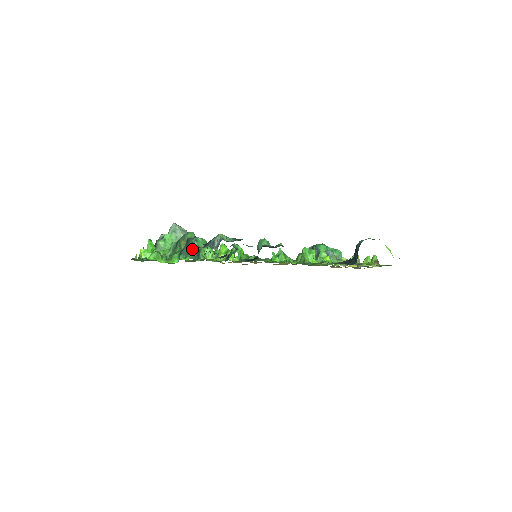
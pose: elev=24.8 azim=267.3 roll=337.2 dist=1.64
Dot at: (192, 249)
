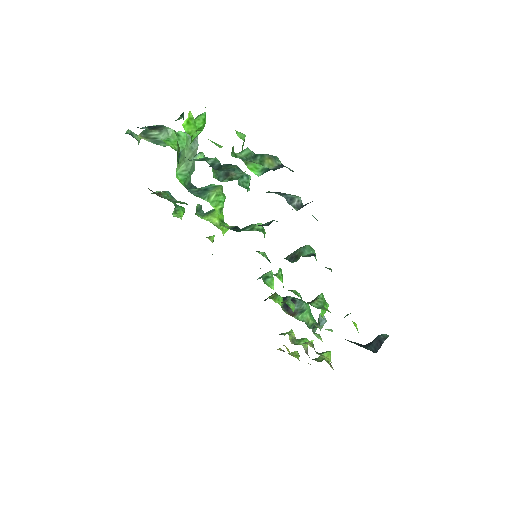
Dot at: (189, 179)
